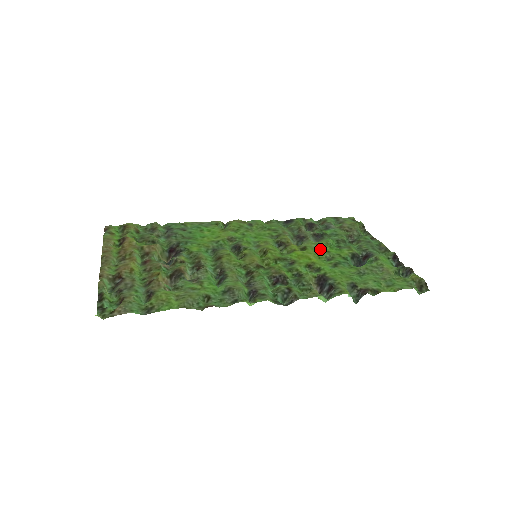
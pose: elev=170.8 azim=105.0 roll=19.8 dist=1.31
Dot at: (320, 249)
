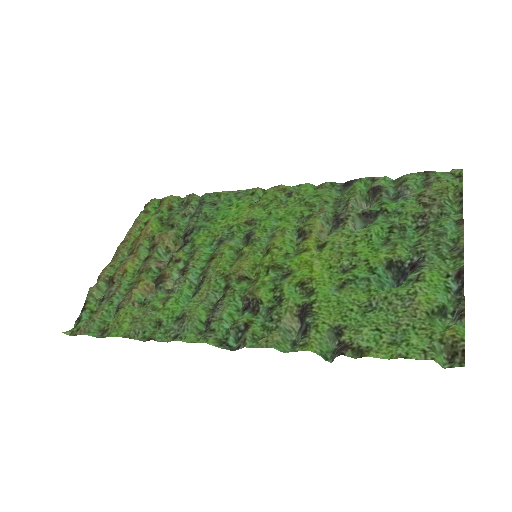
Dot at: (345, 248)
